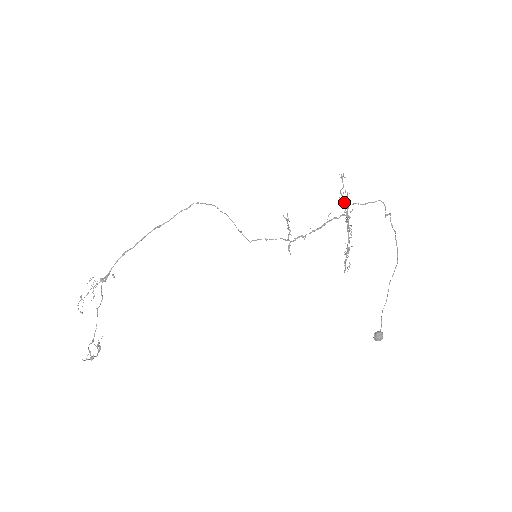
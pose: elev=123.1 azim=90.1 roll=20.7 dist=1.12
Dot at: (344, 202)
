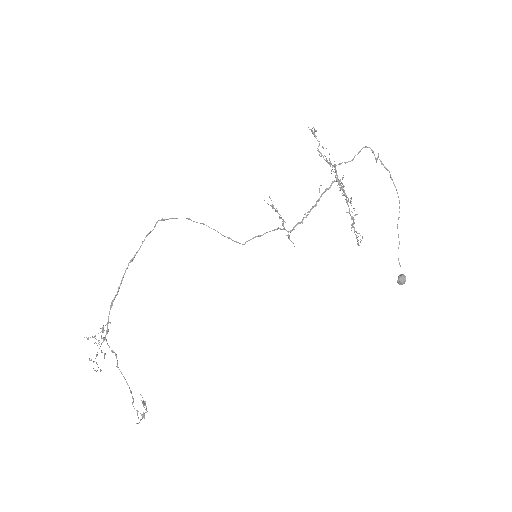
Dot at: occluded
